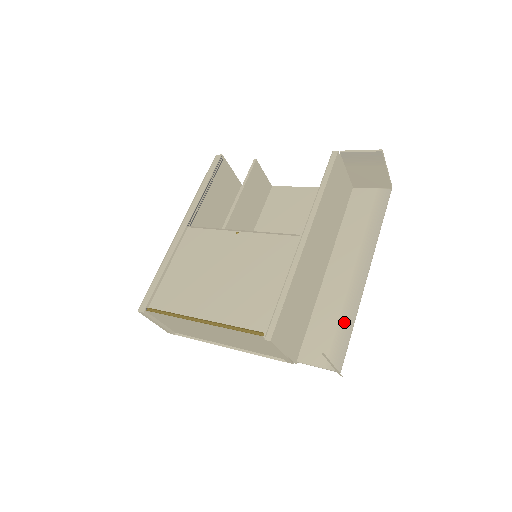
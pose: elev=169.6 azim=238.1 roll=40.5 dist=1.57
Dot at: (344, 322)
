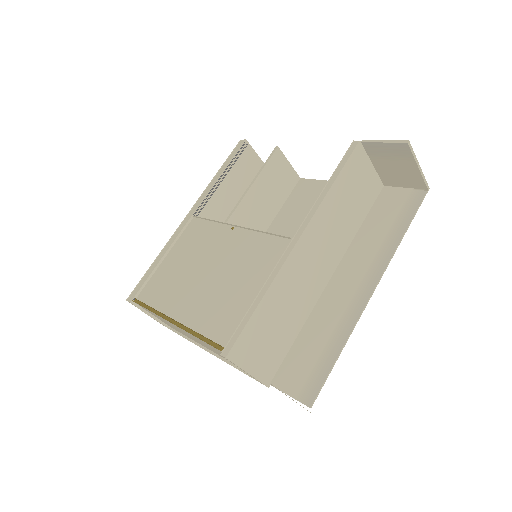
Dot at: (330, 348)
